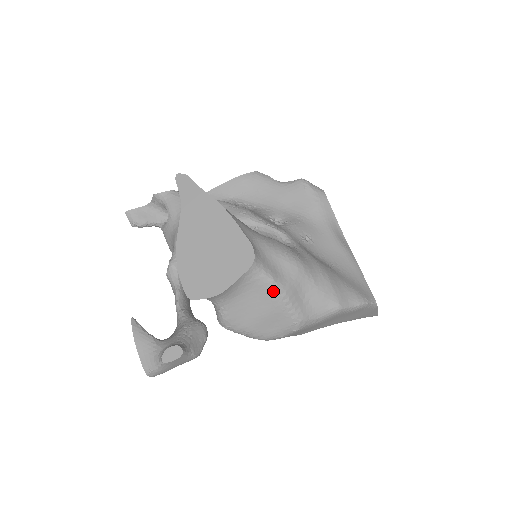
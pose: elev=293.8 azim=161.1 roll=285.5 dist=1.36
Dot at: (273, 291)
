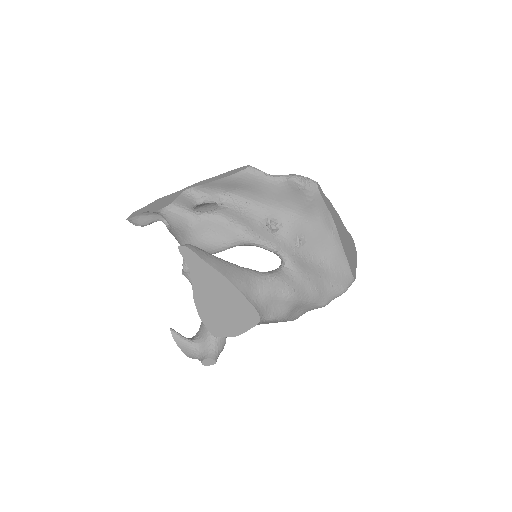
Dot at: (275, 321)
